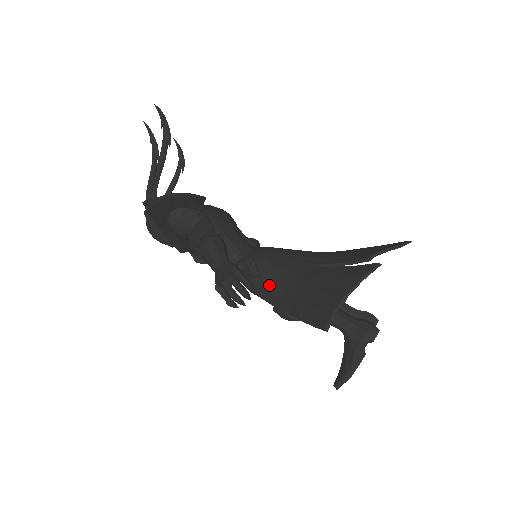
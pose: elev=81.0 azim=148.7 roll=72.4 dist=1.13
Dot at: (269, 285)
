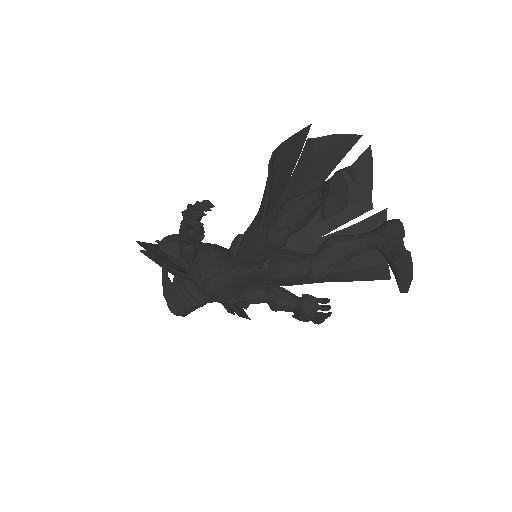
Dot at: (249, 229)
